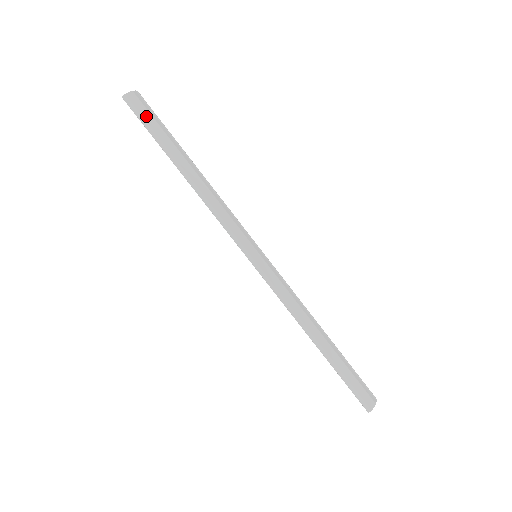
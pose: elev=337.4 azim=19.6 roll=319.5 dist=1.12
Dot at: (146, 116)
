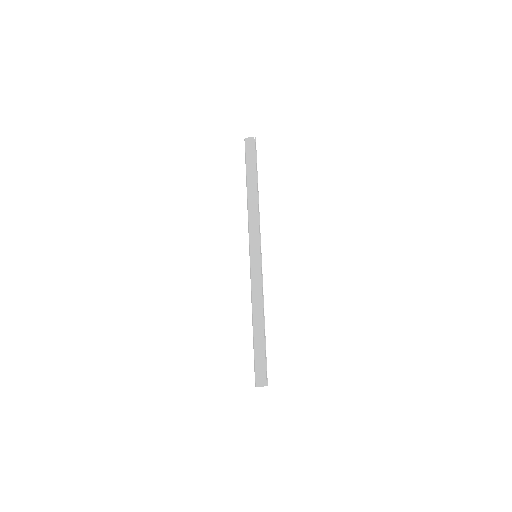
Dot at: (248, 153)
